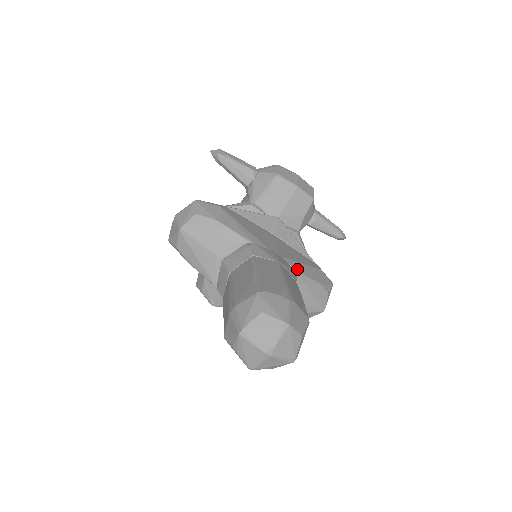
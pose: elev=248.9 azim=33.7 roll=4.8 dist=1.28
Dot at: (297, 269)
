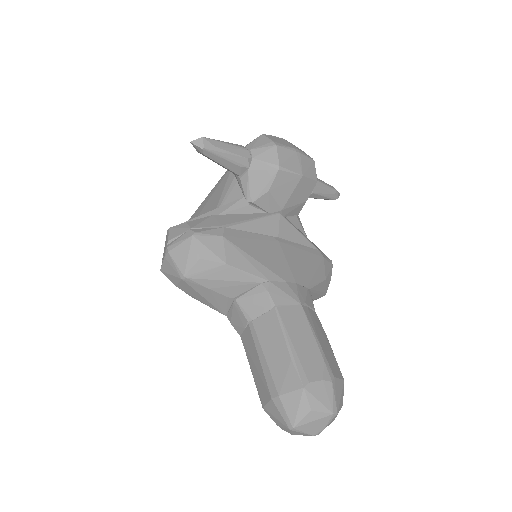
Dot at: (310, 284)
